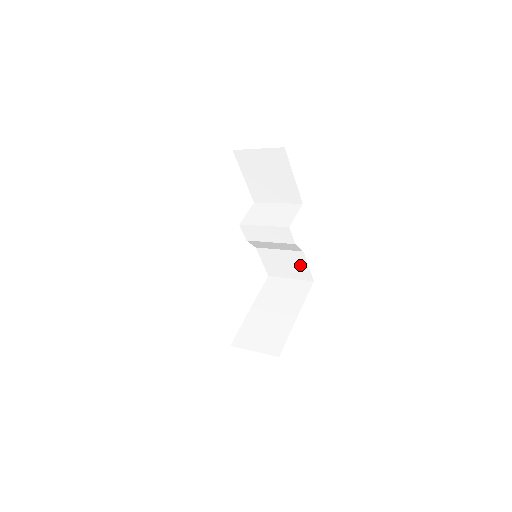
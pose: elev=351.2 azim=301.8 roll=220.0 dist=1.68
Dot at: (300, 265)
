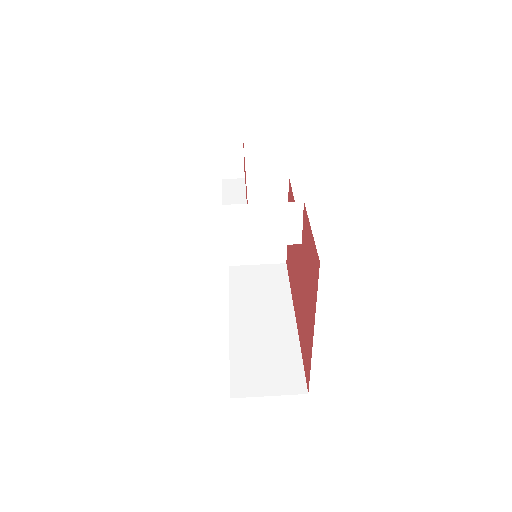
Dot at: occluded
